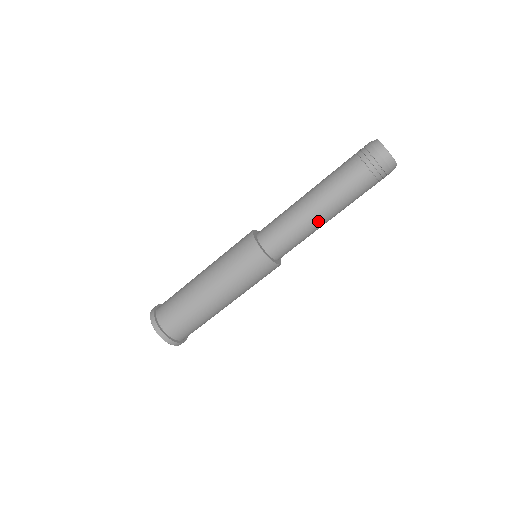
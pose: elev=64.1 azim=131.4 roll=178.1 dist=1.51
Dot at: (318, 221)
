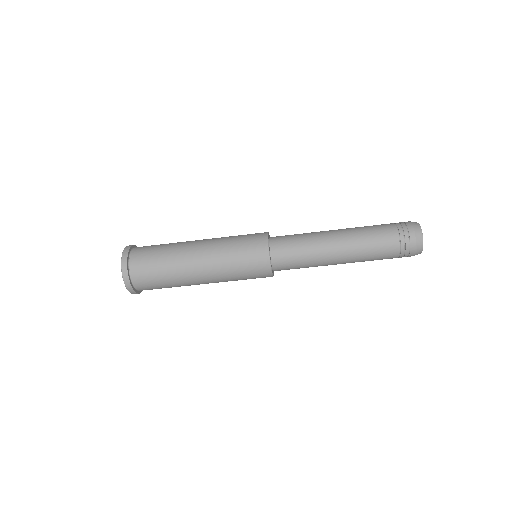
Dot at: occluded
